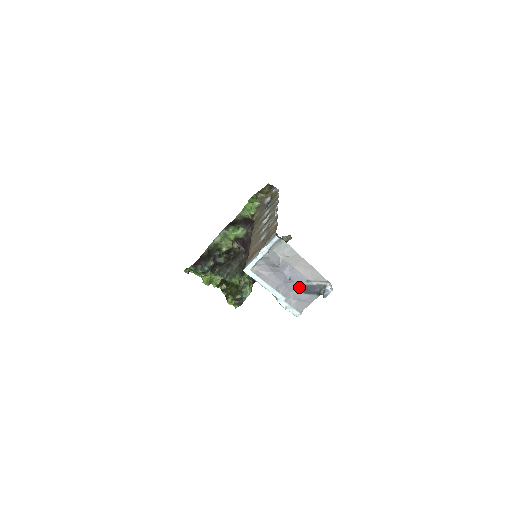
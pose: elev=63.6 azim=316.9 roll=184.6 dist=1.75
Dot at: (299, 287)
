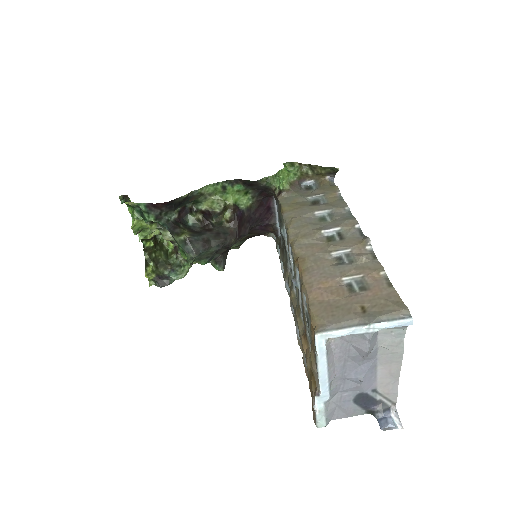
Dot at: (356, 391)
